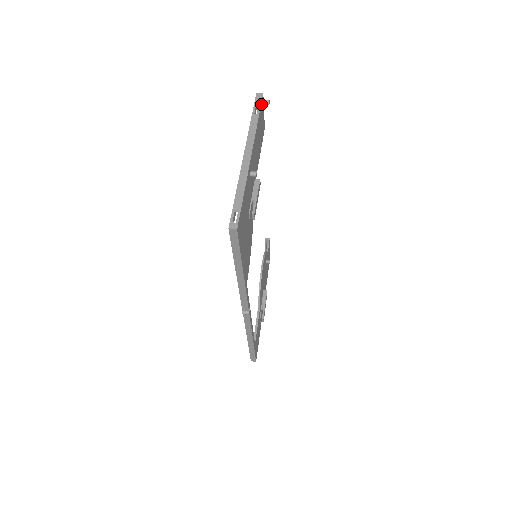
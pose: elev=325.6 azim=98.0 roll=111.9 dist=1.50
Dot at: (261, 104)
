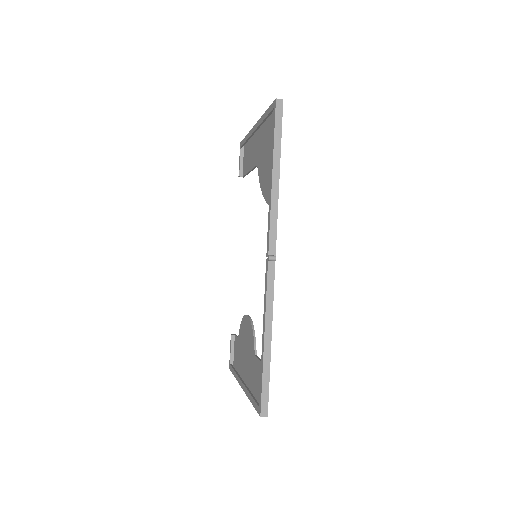
Dot at: occluded
